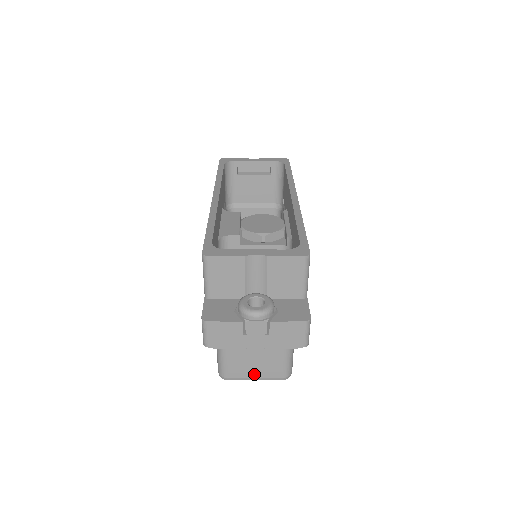
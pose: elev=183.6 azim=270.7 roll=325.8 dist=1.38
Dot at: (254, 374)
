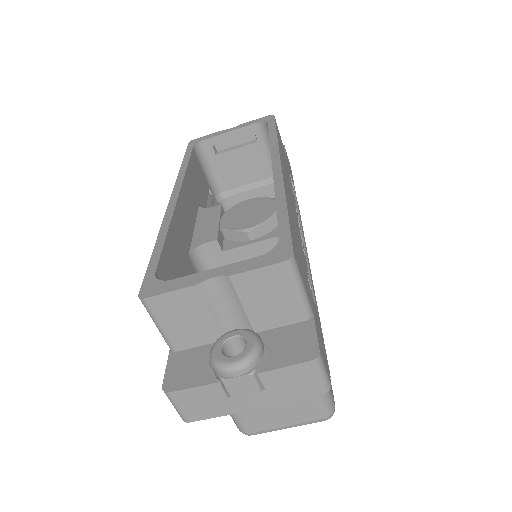
Dot at: (282, 422)
